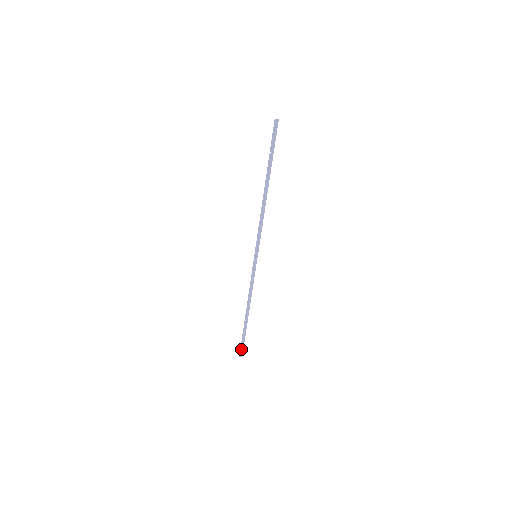
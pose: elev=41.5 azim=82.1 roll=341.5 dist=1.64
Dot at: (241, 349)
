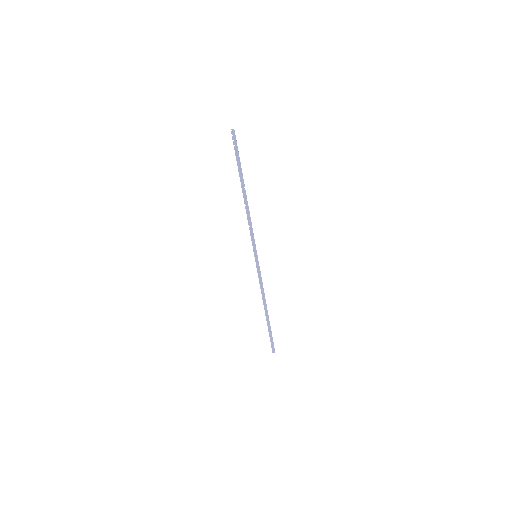
Dot at: (272, 345)
